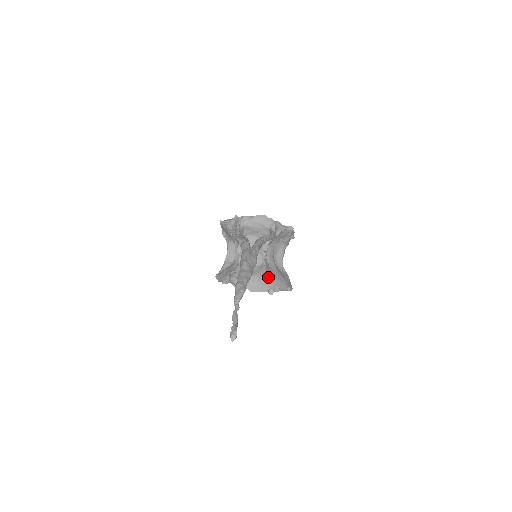
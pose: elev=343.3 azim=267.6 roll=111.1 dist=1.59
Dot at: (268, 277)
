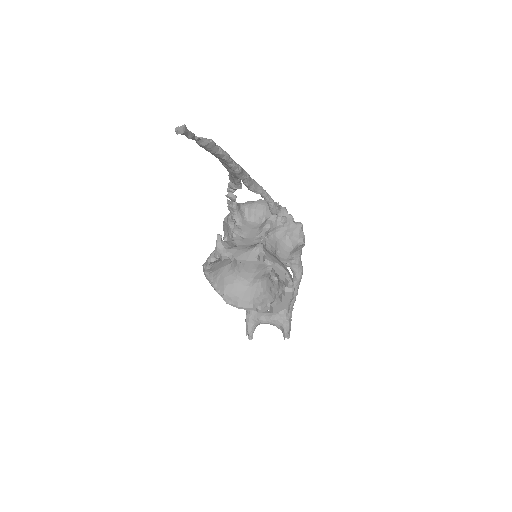
Dot at: (261, 244)
